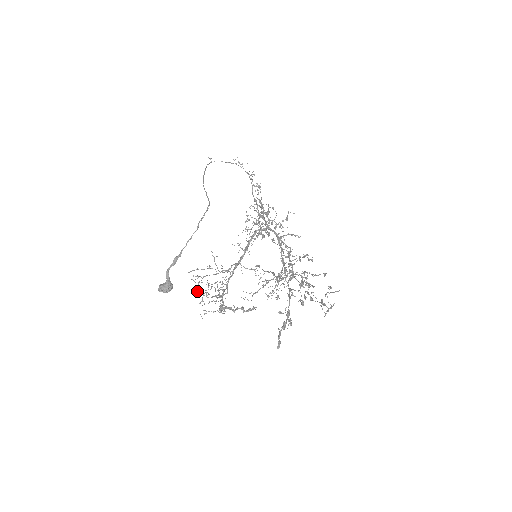
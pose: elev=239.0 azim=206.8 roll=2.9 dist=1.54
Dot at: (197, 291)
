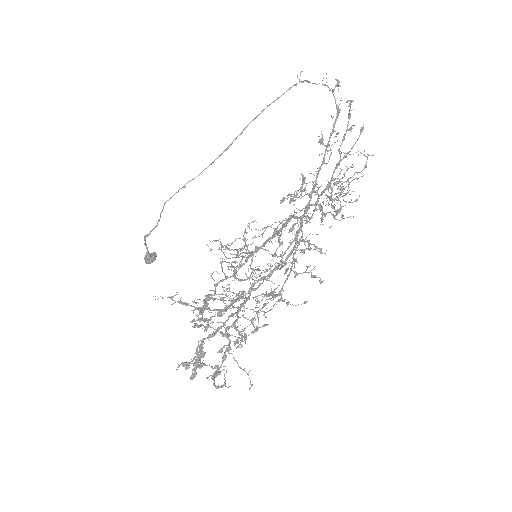
Dot at: (241, 259)
